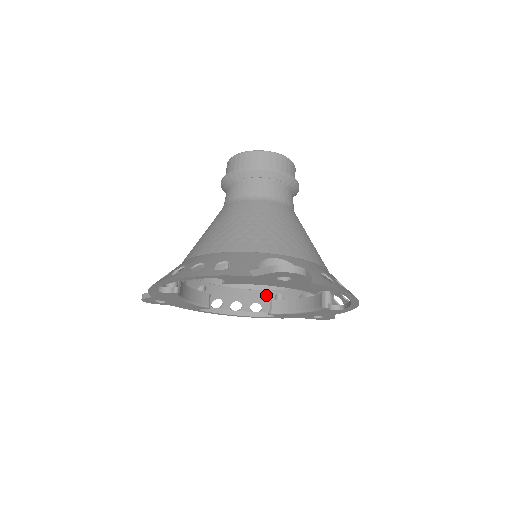
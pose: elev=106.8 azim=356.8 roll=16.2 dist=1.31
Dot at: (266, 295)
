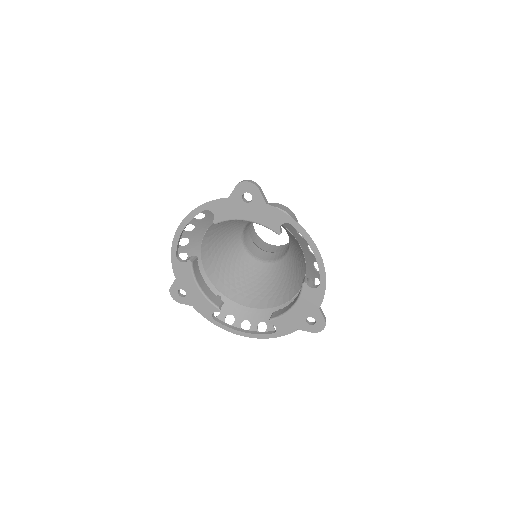
Dot at: (271, 313)
